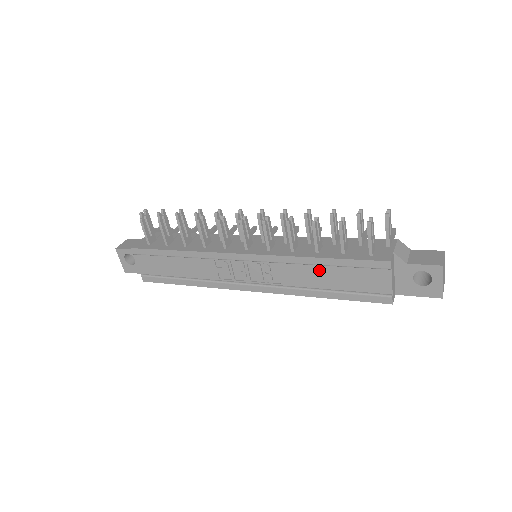
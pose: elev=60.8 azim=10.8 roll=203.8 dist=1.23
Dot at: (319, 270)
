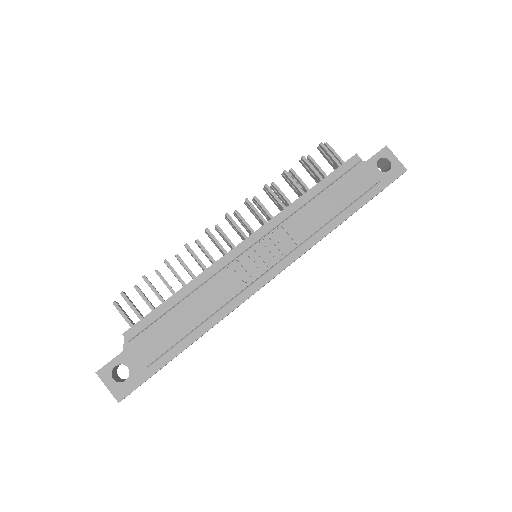
Dot at: (317, 204)
